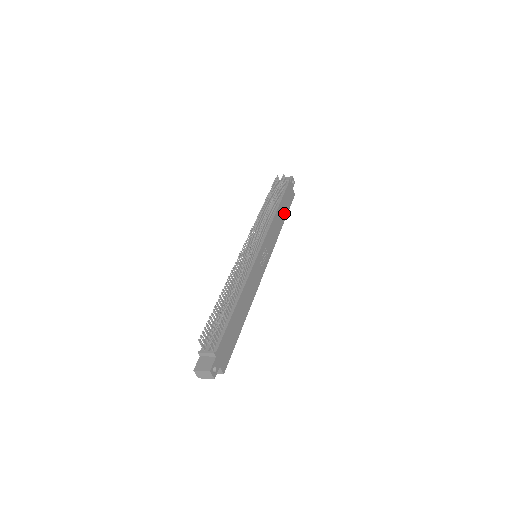
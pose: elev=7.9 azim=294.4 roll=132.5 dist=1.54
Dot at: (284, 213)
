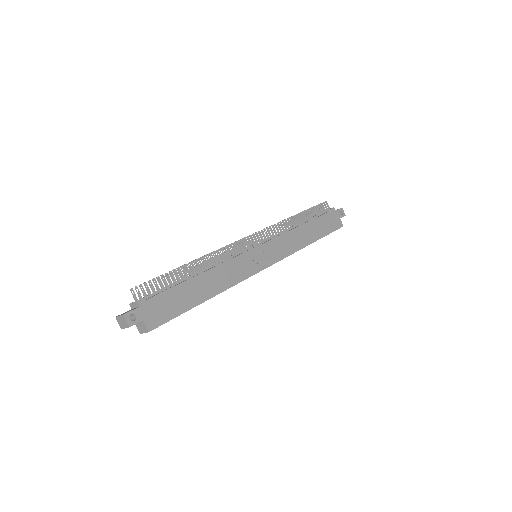
Dot at: (316, 234)
